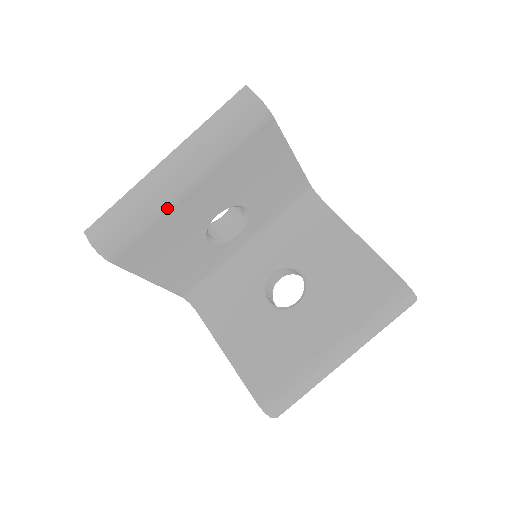
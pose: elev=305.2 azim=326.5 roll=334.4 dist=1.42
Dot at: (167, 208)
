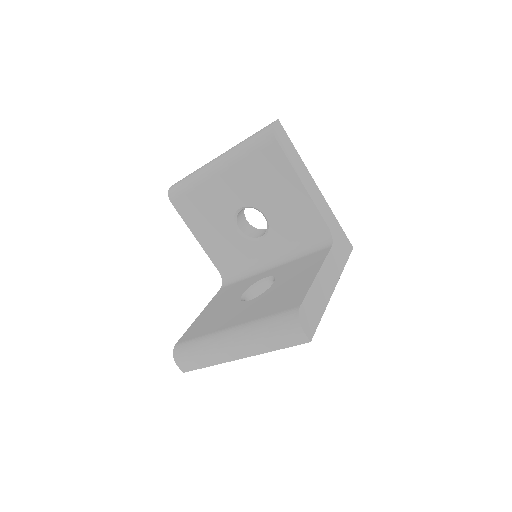
Dot at: (204, 180)
